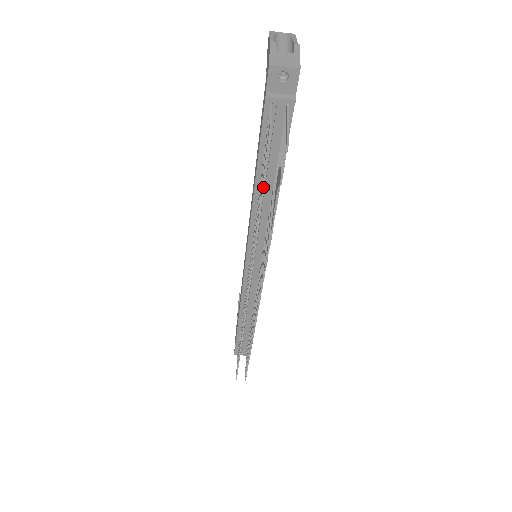
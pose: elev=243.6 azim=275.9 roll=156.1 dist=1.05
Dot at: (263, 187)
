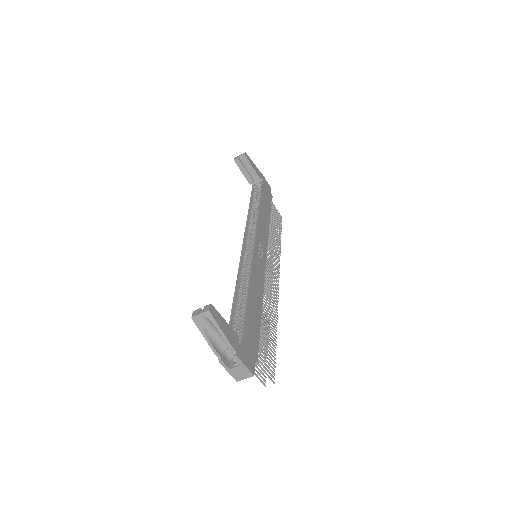
Dot at: occluded
